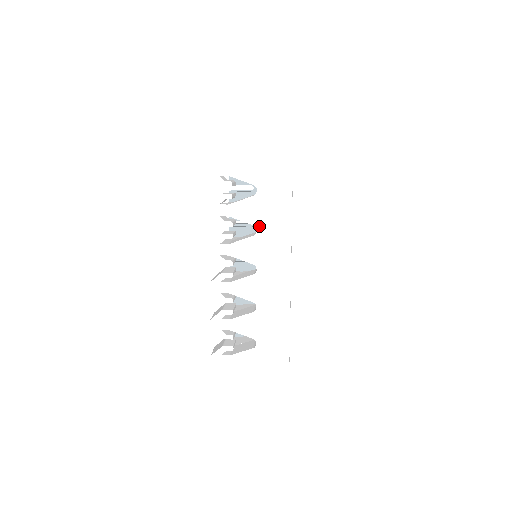
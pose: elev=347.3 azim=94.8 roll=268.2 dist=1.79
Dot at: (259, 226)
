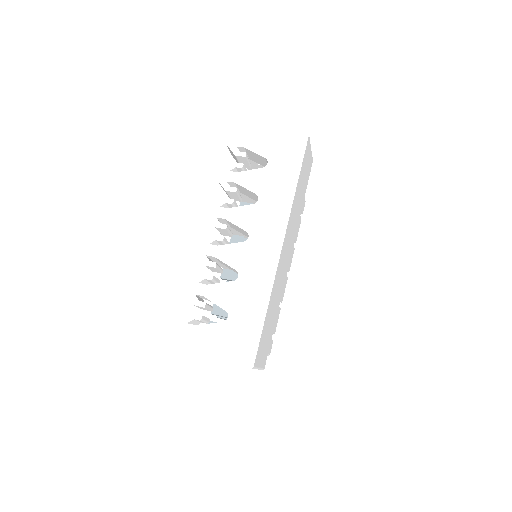
Dot at: (261, 196)
